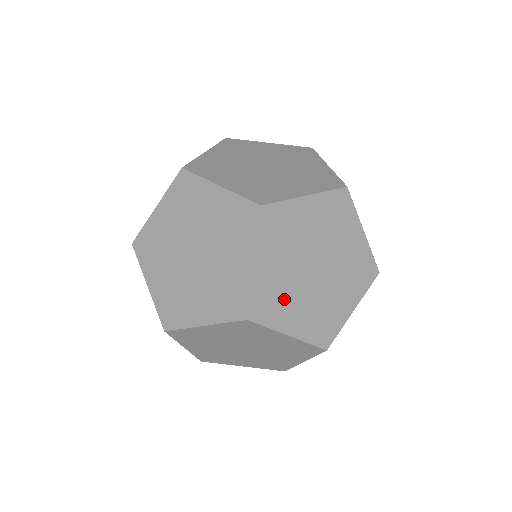
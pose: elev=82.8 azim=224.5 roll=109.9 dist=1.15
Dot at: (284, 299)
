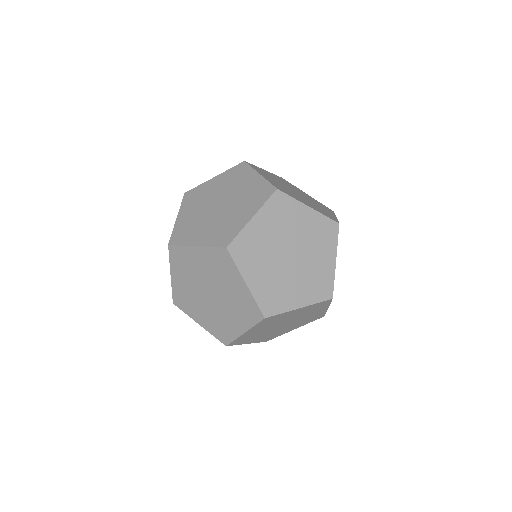
Dot at: (277, 333)
